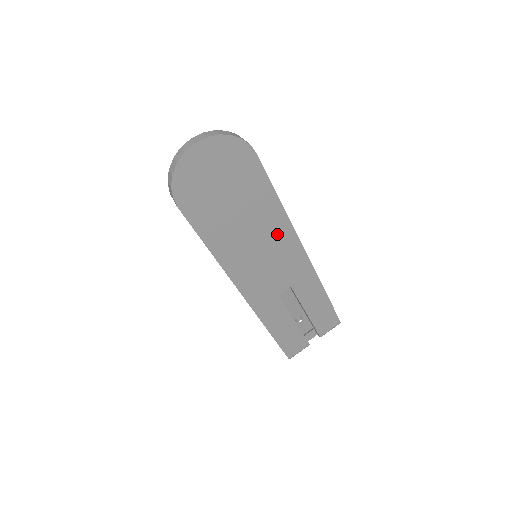
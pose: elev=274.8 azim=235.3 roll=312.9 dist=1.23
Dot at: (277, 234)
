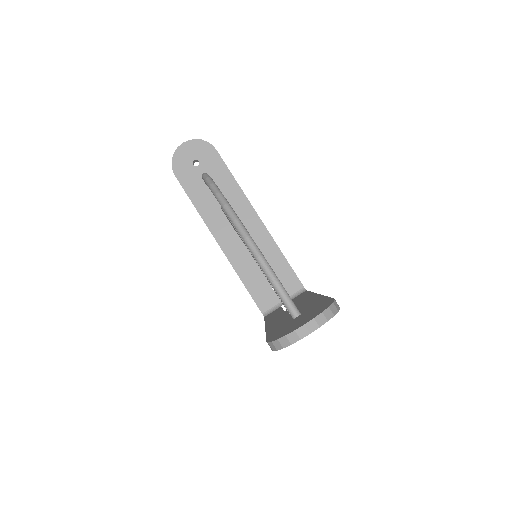
Dot at: occluded
